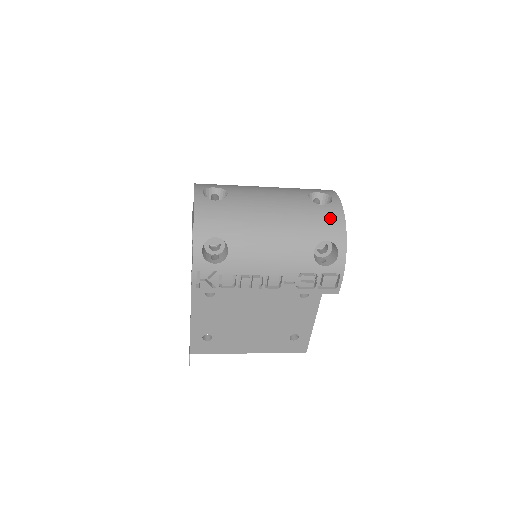
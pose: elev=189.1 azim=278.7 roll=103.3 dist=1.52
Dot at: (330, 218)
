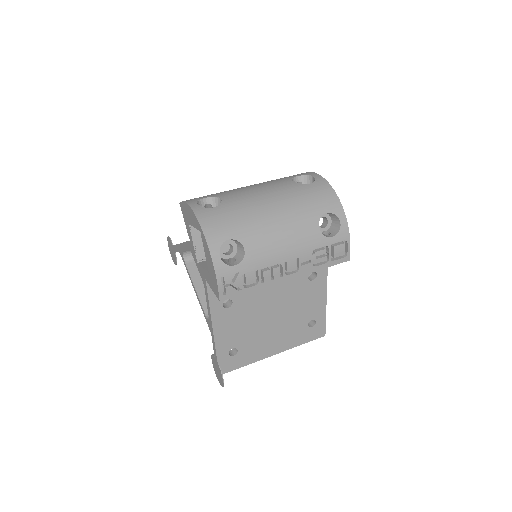
Dot at: (321, 193)
